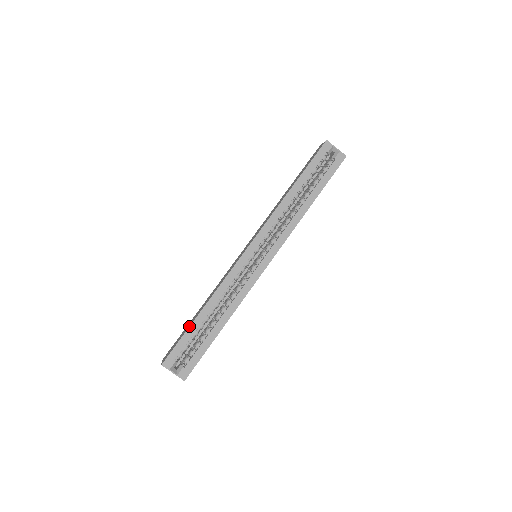
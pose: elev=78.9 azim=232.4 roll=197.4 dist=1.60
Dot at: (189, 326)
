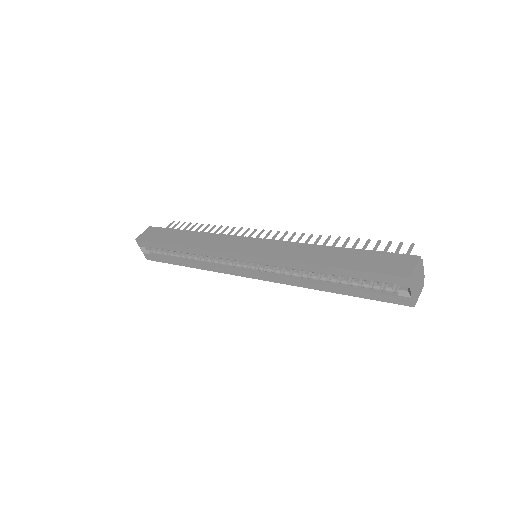
Dot at: (164, 243)
